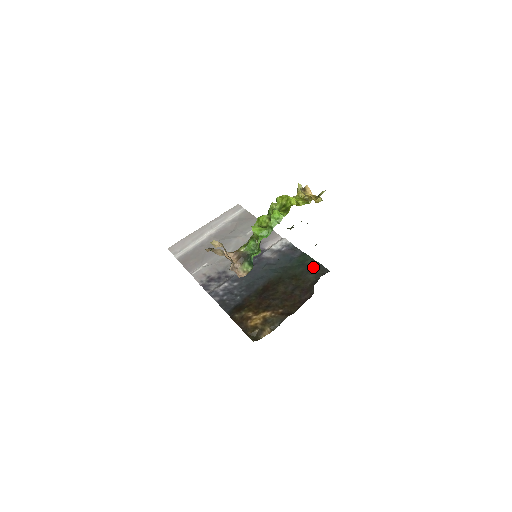
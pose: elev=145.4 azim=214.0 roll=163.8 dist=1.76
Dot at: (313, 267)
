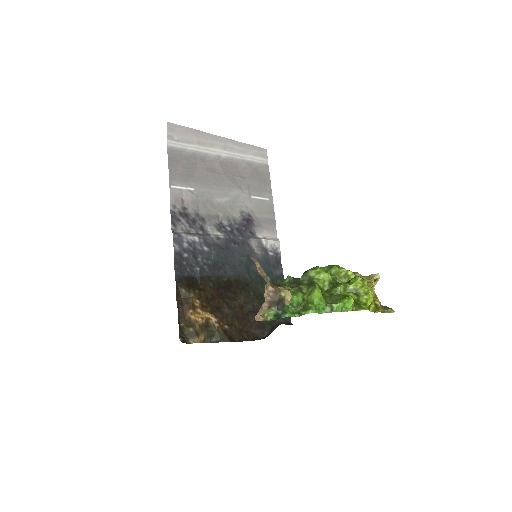
Dot at: occluded
